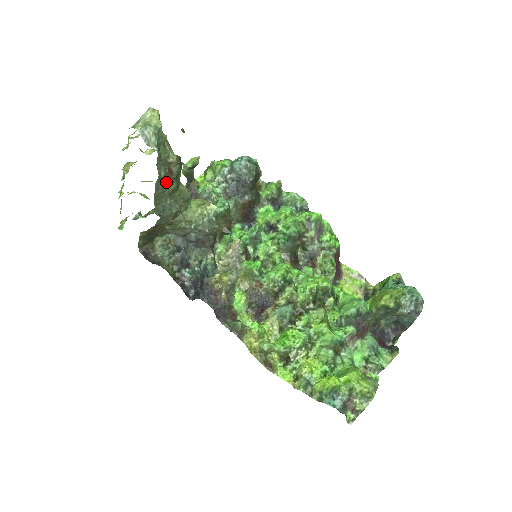
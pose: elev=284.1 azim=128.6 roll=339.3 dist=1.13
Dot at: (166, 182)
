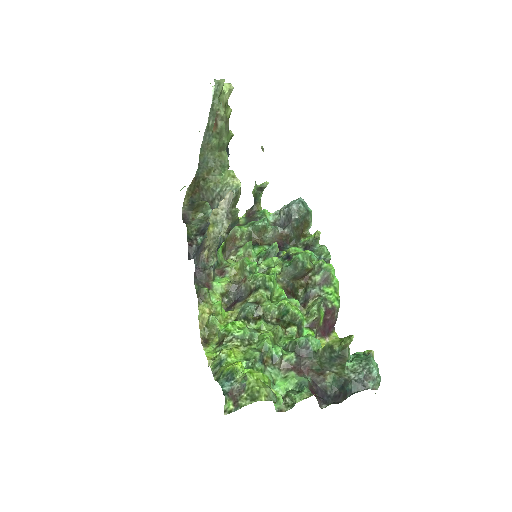
Dot at: (212, 135)
